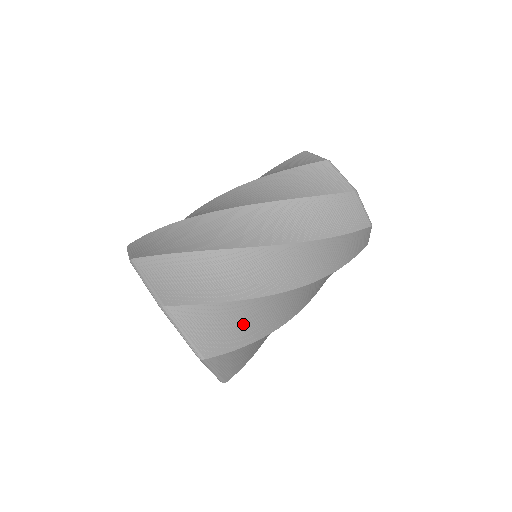
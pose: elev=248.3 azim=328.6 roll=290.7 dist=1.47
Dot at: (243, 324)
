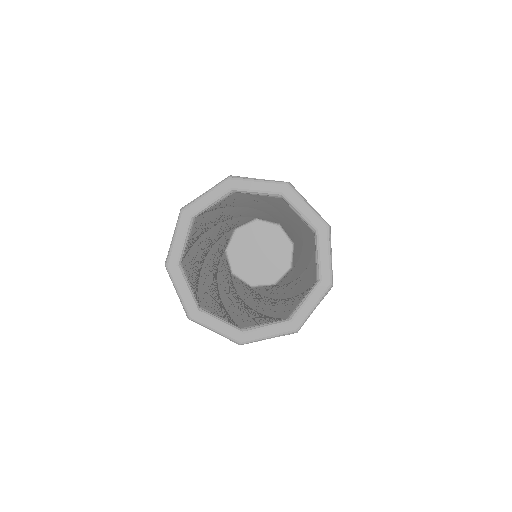
Dot at: occluded
